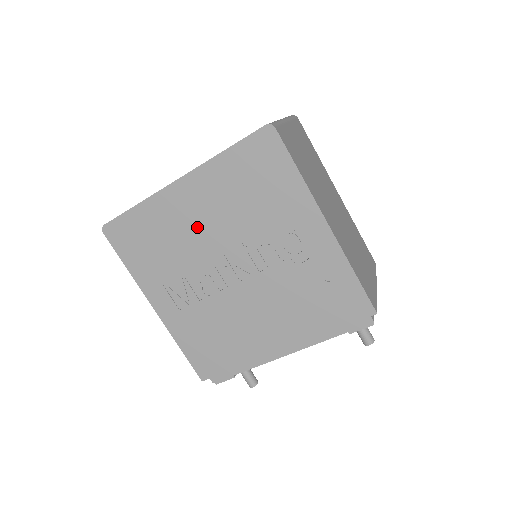
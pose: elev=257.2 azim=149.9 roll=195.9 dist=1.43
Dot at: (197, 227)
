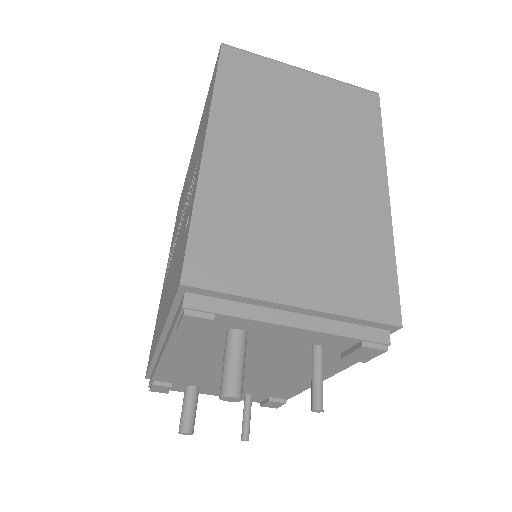
Dot at: occluded
